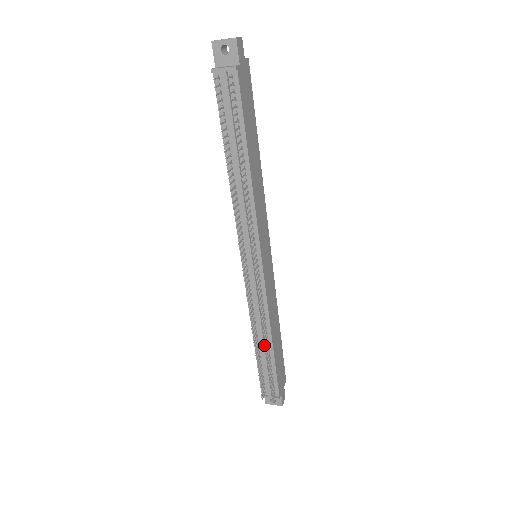
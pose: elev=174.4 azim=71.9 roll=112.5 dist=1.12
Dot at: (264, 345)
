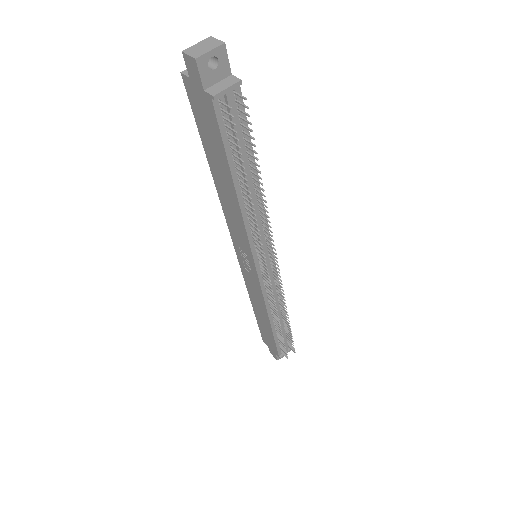
Dot at: (281, 320)
